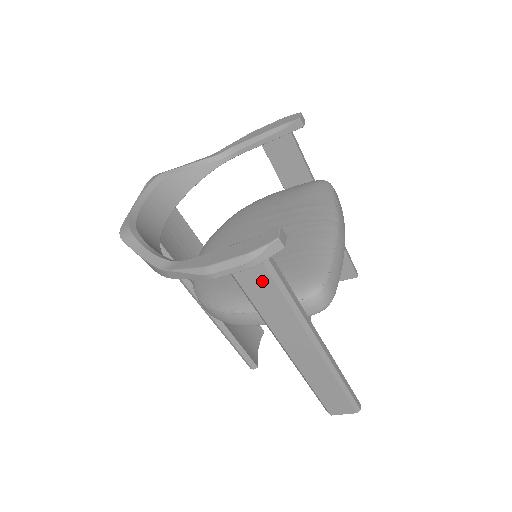
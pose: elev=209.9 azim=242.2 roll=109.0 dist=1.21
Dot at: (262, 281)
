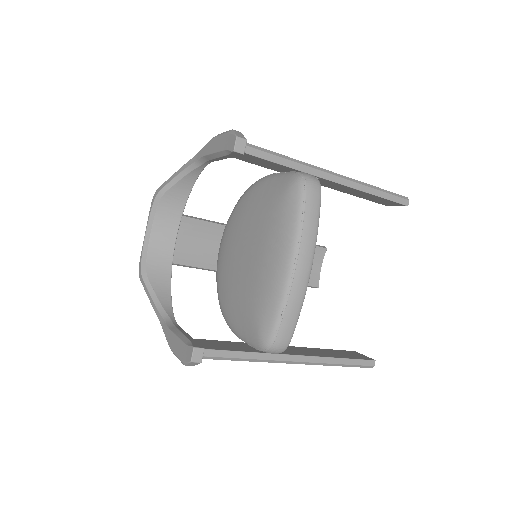
Dot at: occluded
